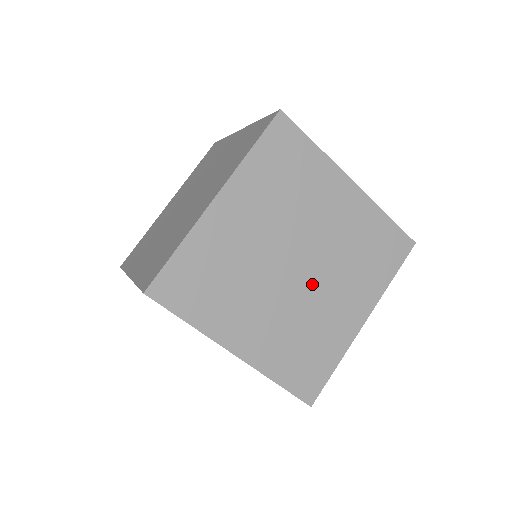
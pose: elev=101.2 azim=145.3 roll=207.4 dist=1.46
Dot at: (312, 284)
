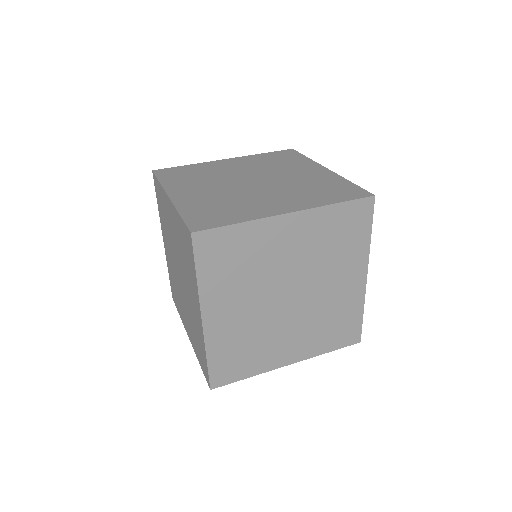
Dot at: (257, 189)
